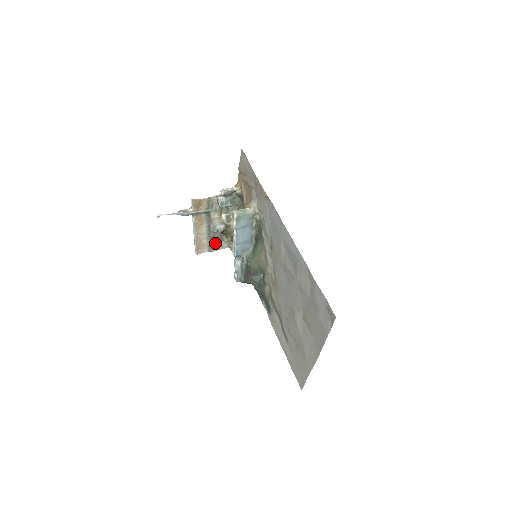
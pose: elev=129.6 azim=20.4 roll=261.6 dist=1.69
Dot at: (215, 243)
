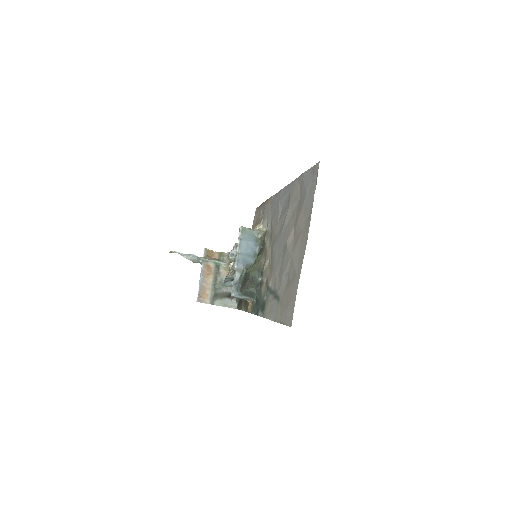
Dot at: (219, 297)
